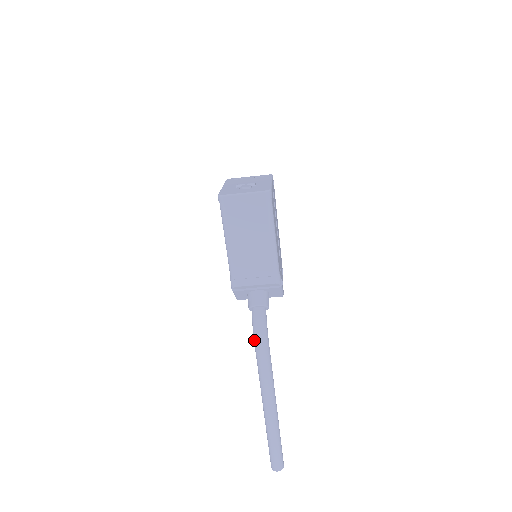
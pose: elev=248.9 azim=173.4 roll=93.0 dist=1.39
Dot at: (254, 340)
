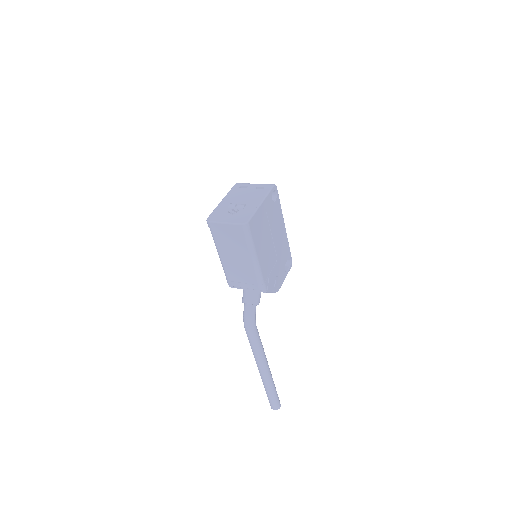
Dot at: (244, 327)
